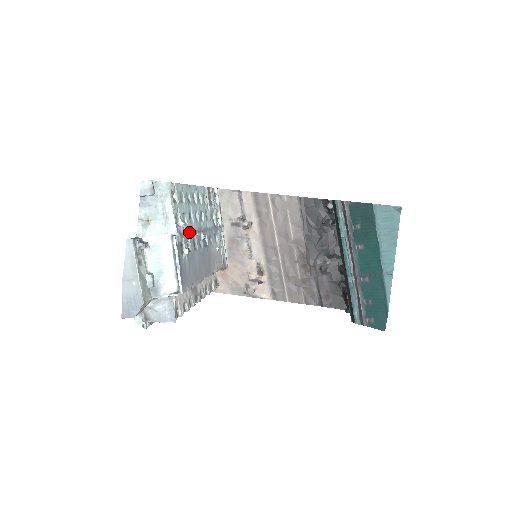
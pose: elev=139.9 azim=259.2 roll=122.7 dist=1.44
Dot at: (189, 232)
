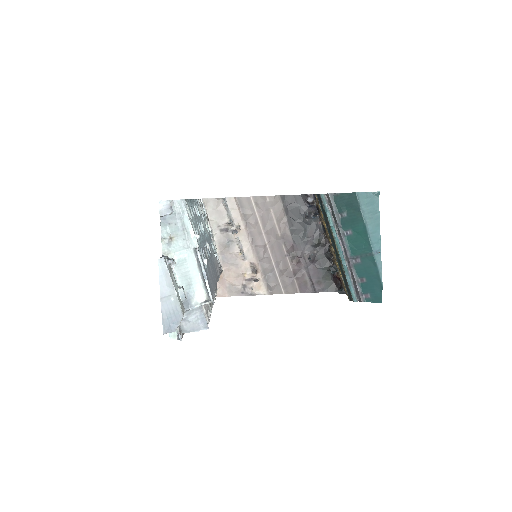
Dot at: (201, 243)
